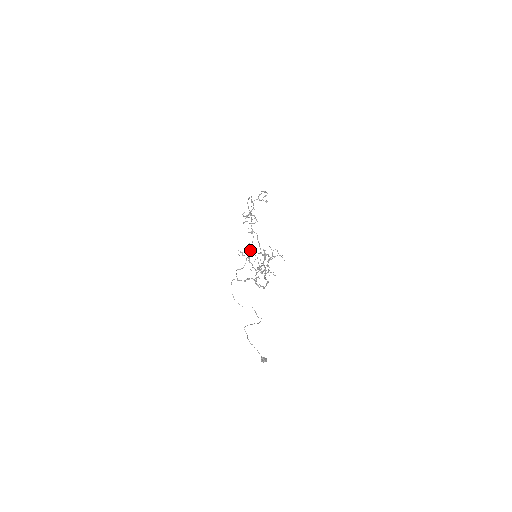
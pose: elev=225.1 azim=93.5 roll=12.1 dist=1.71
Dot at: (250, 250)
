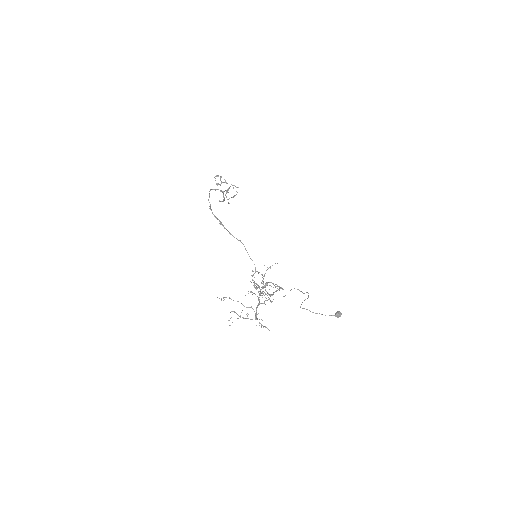
Dot at: occluded
